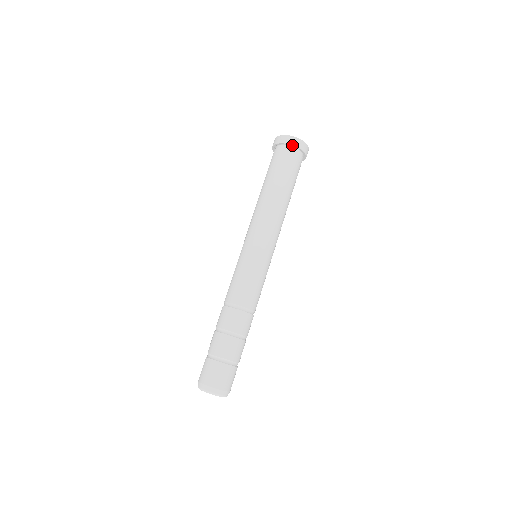
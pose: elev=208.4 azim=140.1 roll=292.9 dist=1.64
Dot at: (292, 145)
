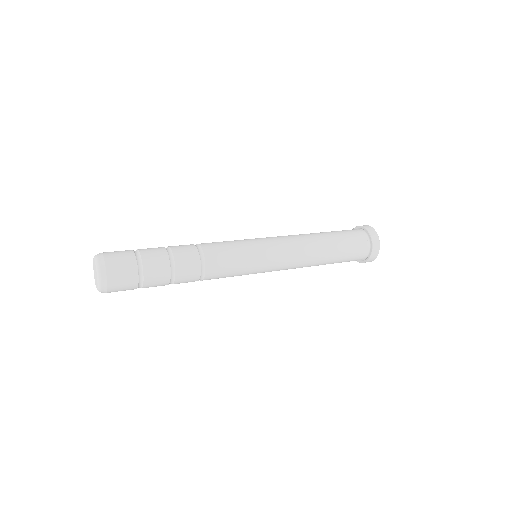
Dot at: (372, 248)
